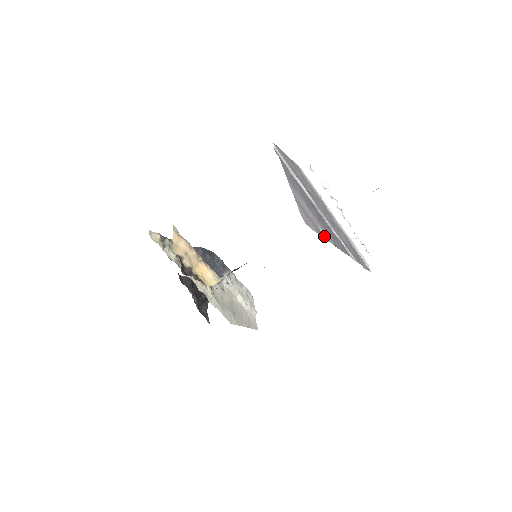
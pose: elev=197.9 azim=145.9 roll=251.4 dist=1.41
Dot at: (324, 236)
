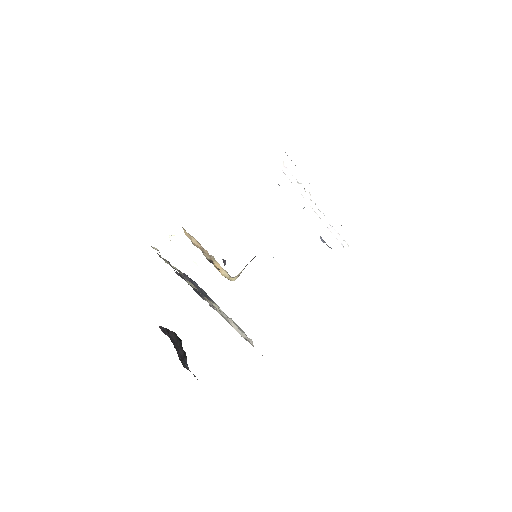
Dot at: occluded
